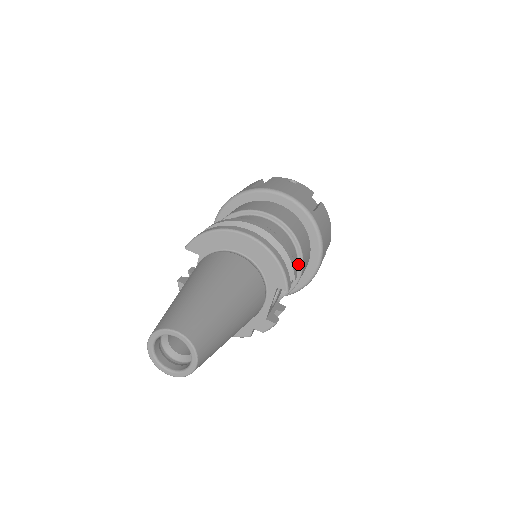
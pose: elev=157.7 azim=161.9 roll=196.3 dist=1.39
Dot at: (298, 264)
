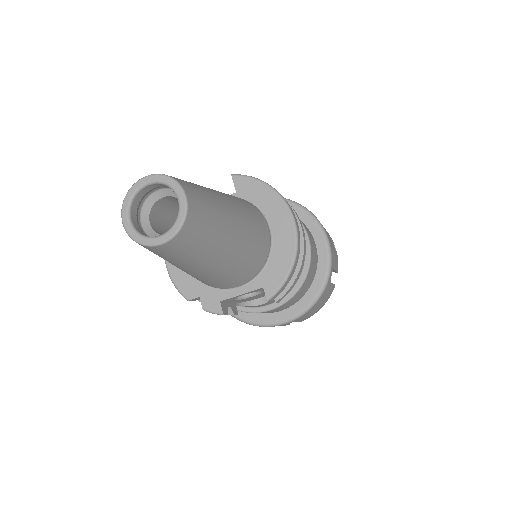
Dot at: occluded
